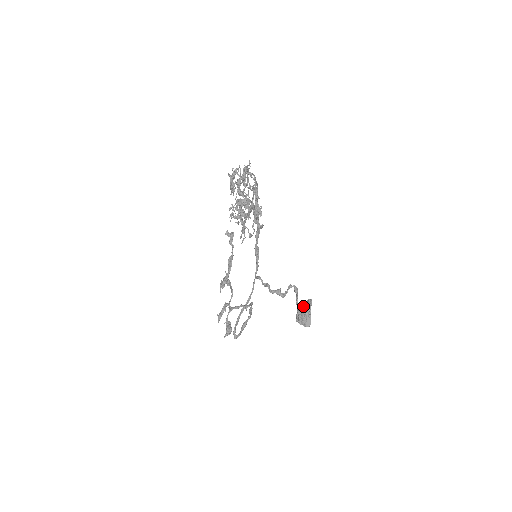
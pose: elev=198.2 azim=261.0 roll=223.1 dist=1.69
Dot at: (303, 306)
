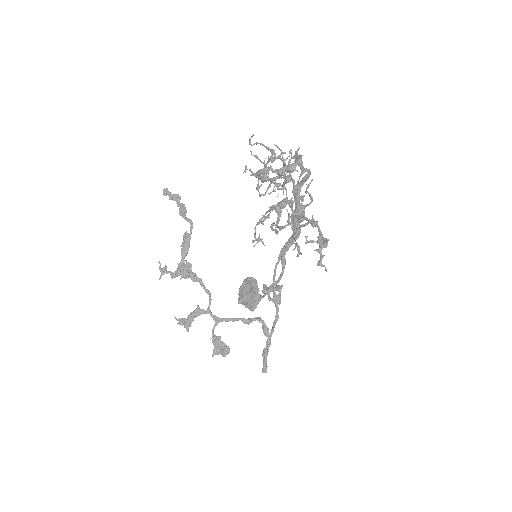
Dot at: (254, 290)
